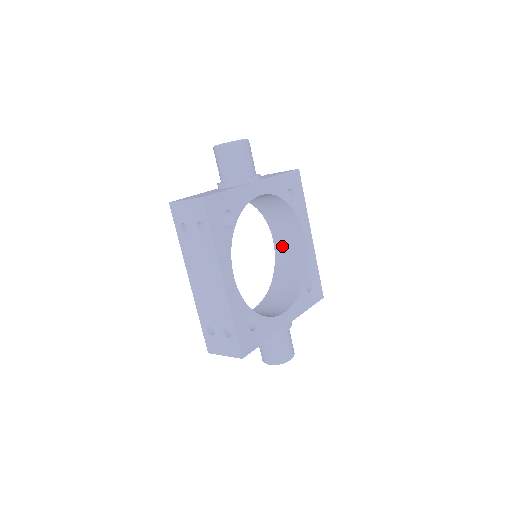
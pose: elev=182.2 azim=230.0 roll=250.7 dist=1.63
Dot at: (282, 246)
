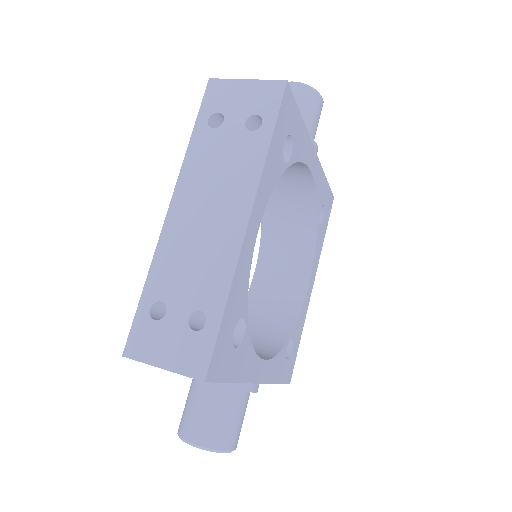
Dot at: (266, 283)
